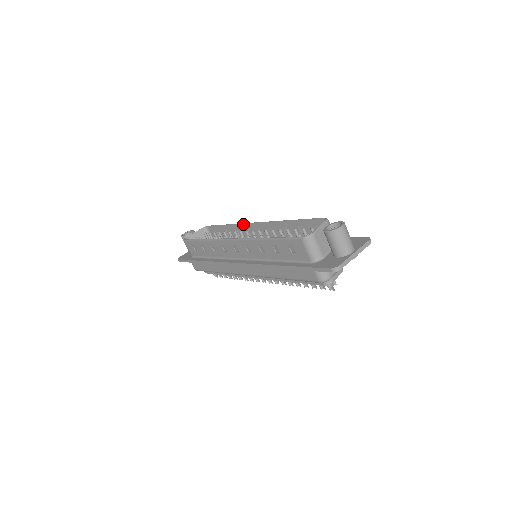
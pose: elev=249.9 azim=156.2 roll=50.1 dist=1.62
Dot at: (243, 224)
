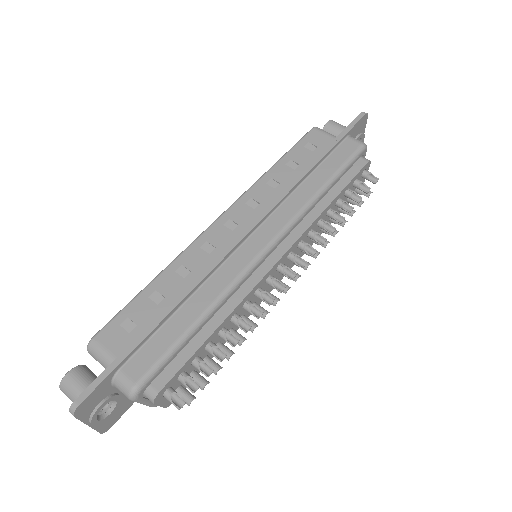
Dot at: occluded
